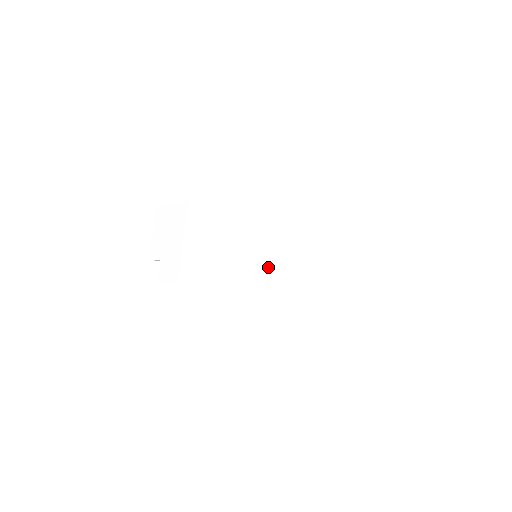
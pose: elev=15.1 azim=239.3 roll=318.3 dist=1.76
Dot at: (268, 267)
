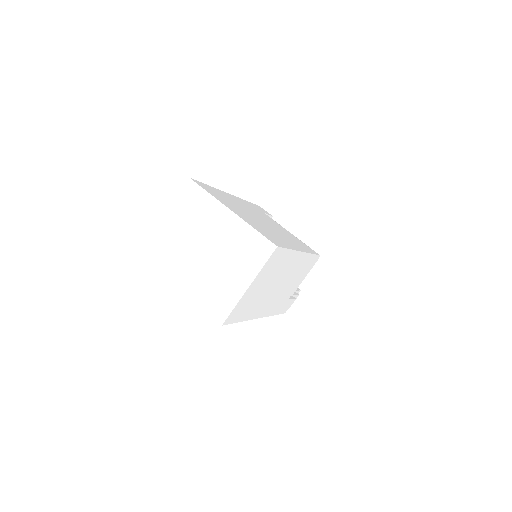
Dot at: (281, 295)
